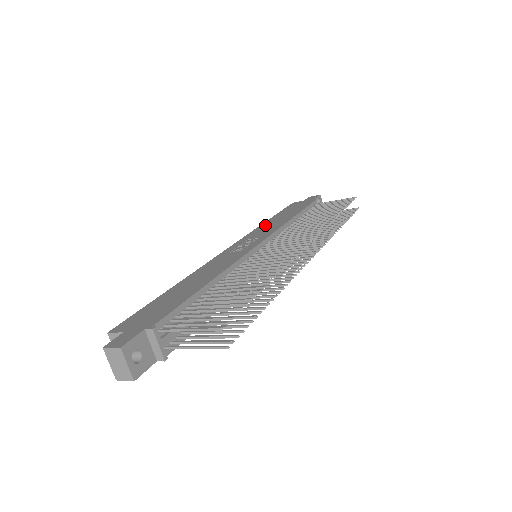
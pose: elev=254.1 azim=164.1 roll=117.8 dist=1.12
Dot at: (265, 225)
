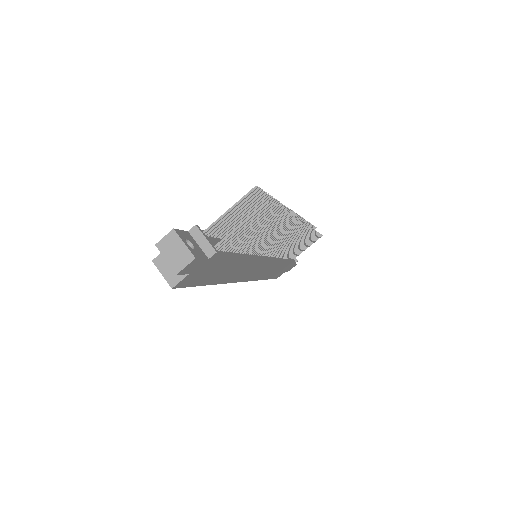
Dot at: occluded
